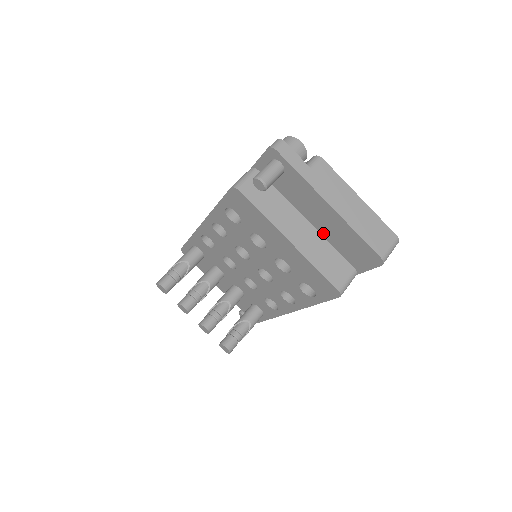
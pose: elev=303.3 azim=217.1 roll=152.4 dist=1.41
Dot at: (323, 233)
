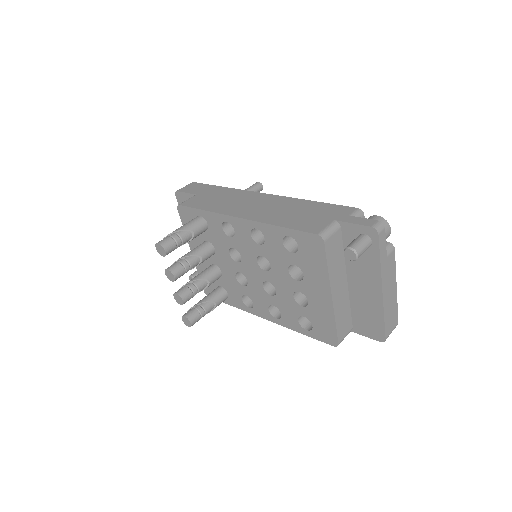
Dot at: (352, 296)
